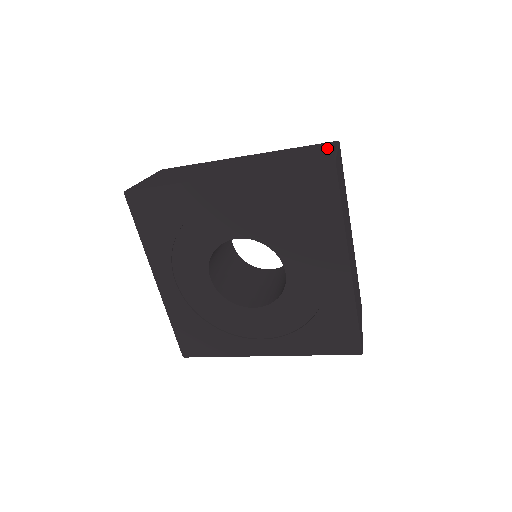
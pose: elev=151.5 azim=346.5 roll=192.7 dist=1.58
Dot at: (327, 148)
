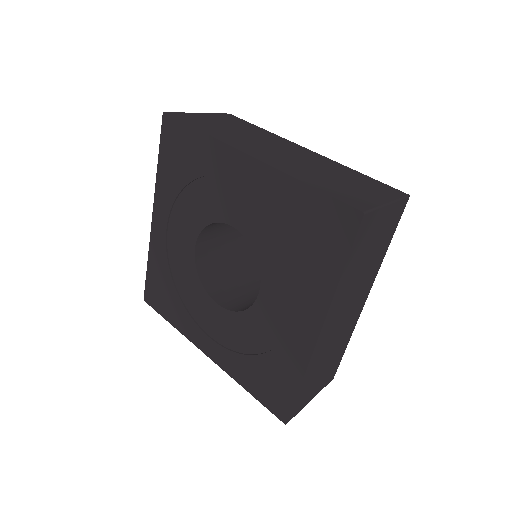
Dot at: (383, 195)
